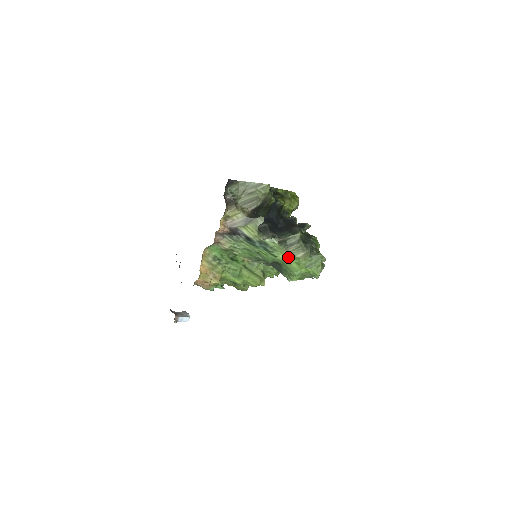
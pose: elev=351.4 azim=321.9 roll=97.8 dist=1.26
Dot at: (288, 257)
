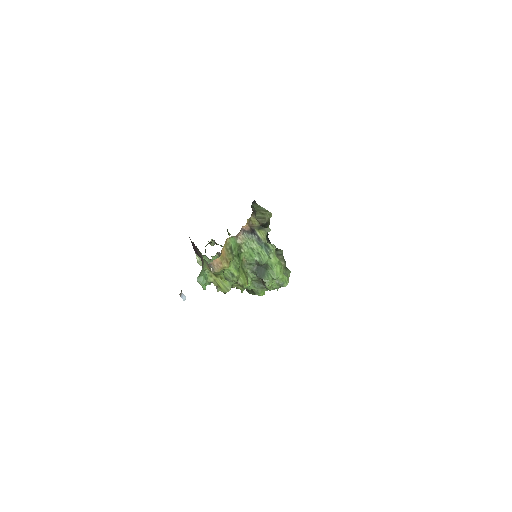
Dot at: (277, 262)
